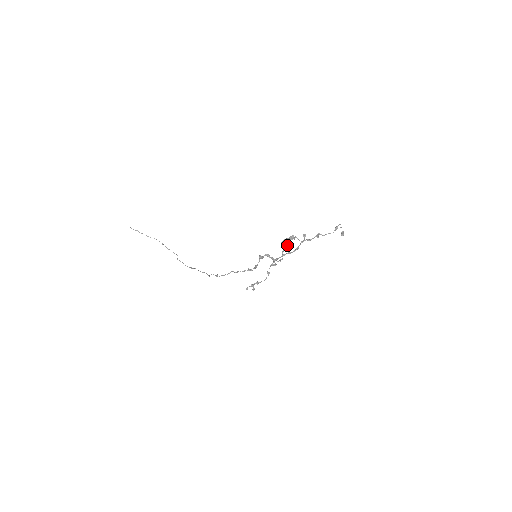
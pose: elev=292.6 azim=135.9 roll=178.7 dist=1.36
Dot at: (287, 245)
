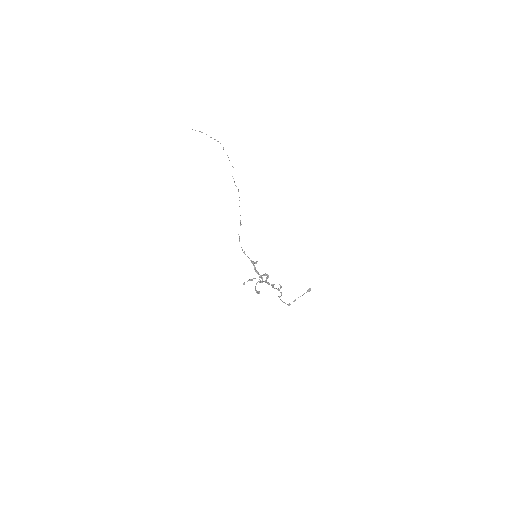
Dot at: (268, 276)
